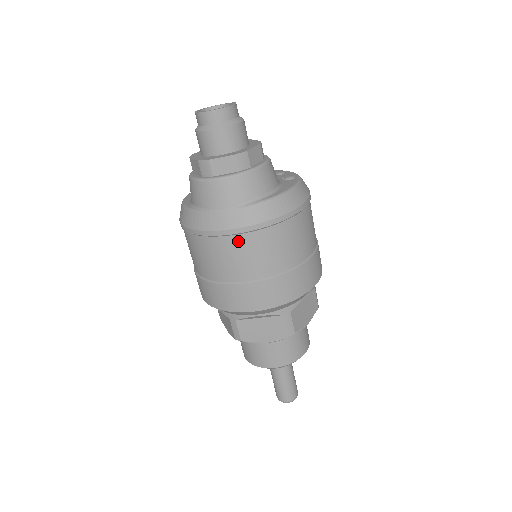
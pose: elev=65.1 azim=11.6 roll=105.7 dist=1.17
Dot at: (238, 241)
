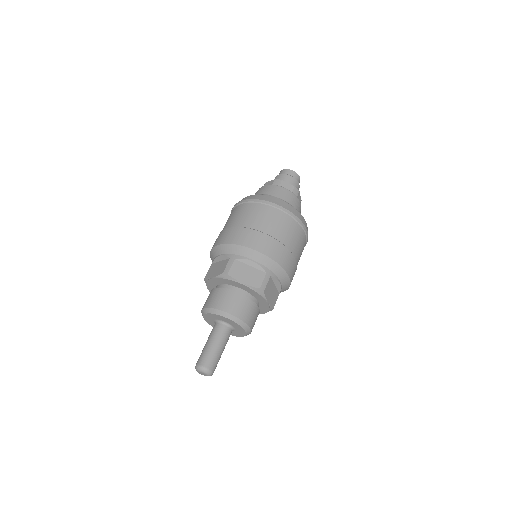
Dot at: (276, 212)
